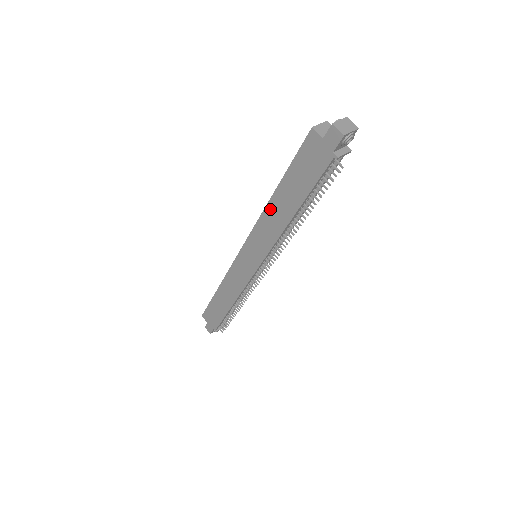
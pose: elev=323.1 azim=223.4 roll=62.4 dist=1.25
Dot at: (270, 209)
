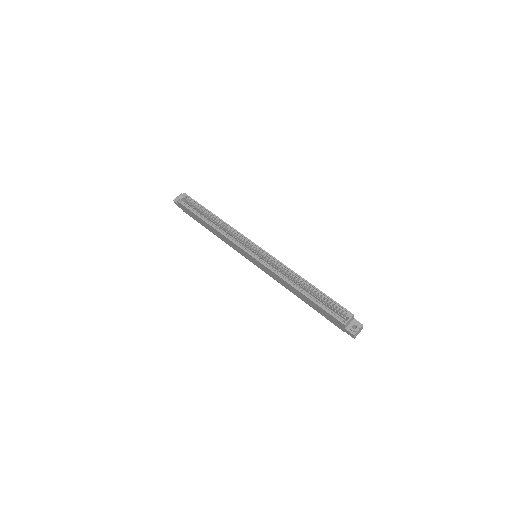
Dot at: (289, 285)
